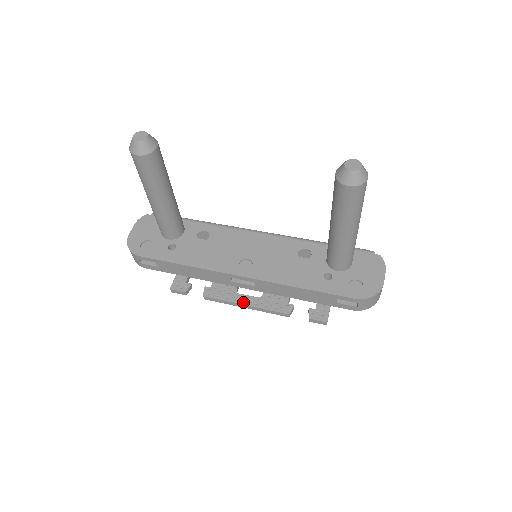
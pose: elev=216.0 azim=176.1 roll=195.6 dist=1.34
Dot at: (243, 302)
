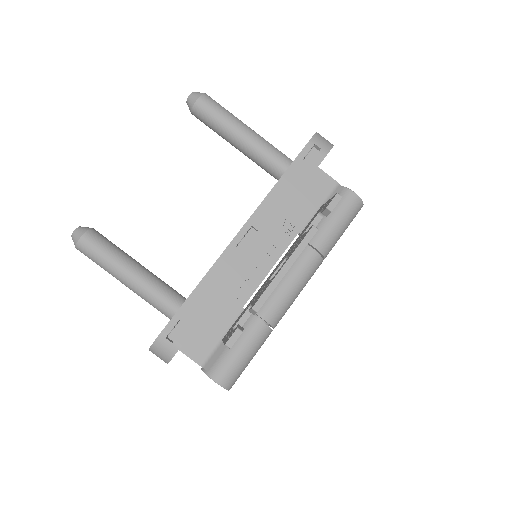
Dot at: (280, 269)
